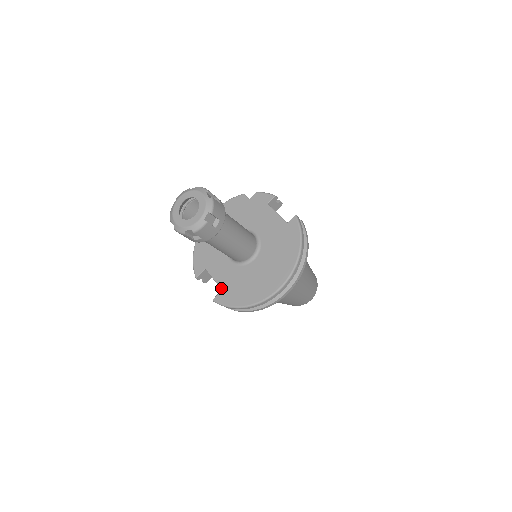
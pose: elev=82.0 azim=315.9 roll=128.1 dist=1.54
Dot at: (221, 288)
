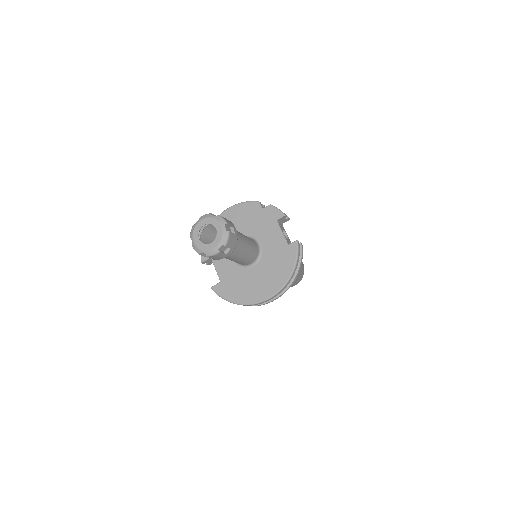
Dot at: (220, 280)
